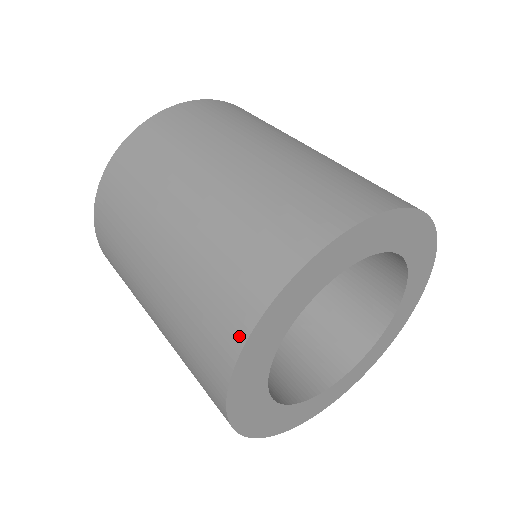
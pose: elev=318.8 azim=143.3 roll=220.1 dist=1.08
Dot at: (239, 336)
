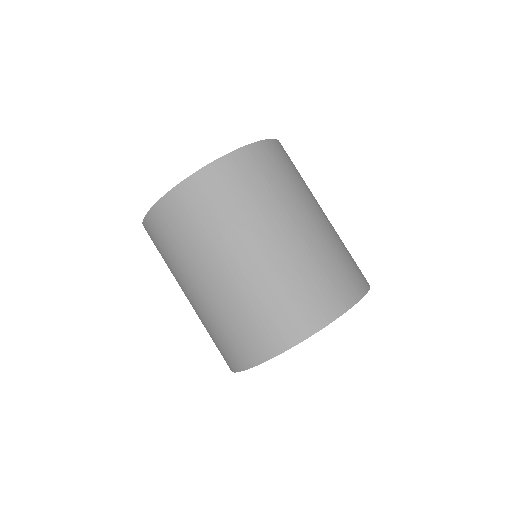
Dot at: (285, 345)
